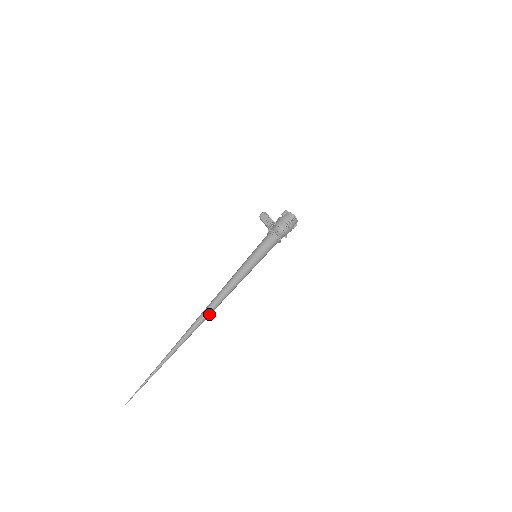
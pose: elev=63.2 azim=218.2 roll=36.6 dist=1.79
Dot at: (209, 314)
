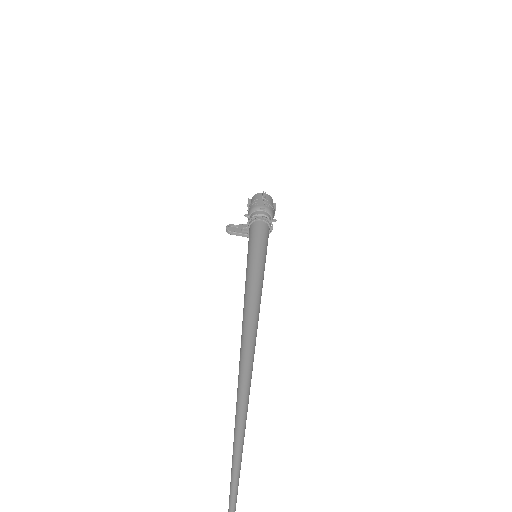
Dot at: (251, 352)
